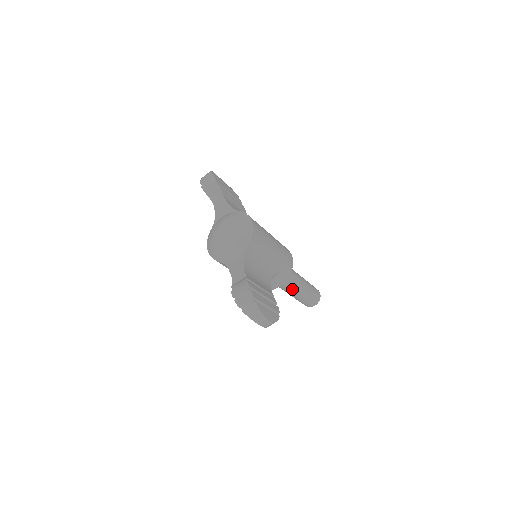
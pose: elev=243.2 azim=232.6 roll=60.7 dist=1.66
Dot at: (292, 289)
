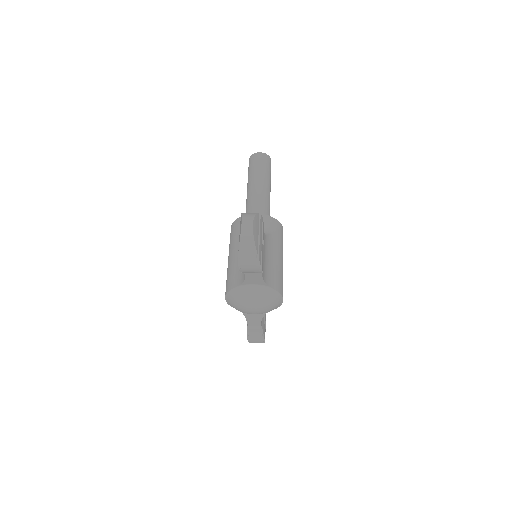
Dot at: occluded
